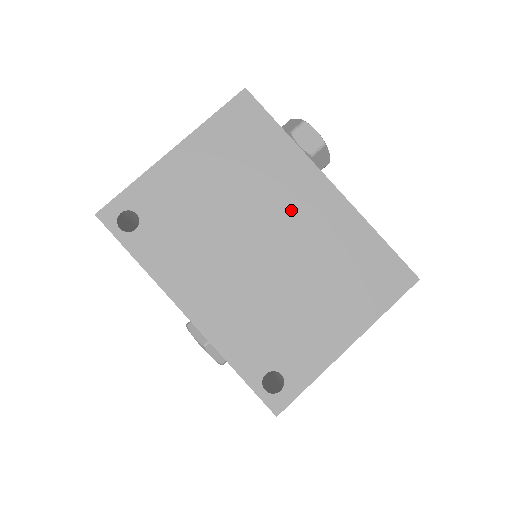
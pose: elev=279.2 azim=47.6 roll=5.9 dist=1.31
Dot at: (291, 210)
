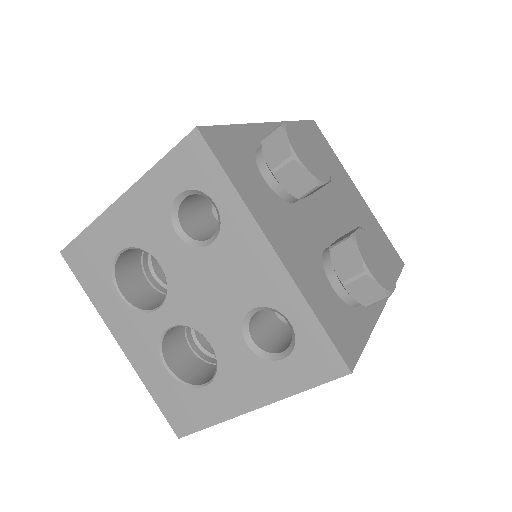
Dot at: occluded
